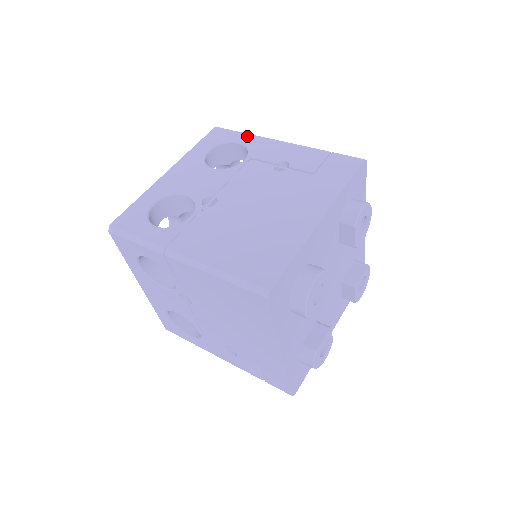
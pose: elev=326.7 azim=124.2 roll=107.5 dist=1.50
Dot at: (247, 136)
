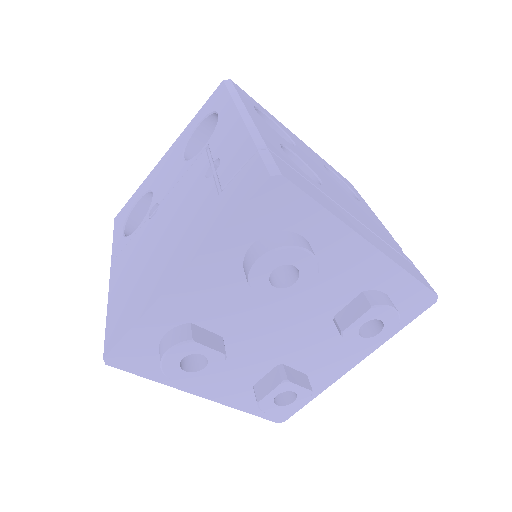
Dot at: (228, 102)
